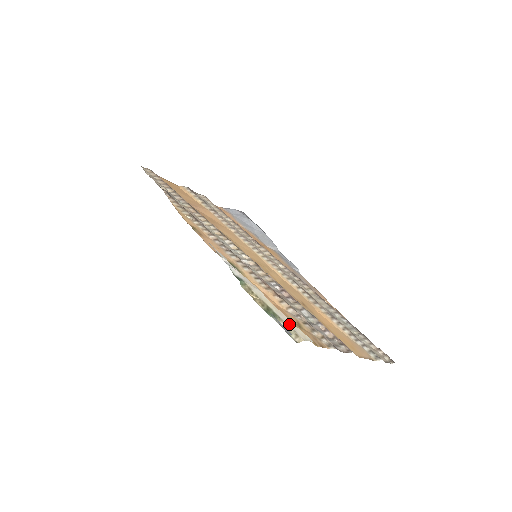
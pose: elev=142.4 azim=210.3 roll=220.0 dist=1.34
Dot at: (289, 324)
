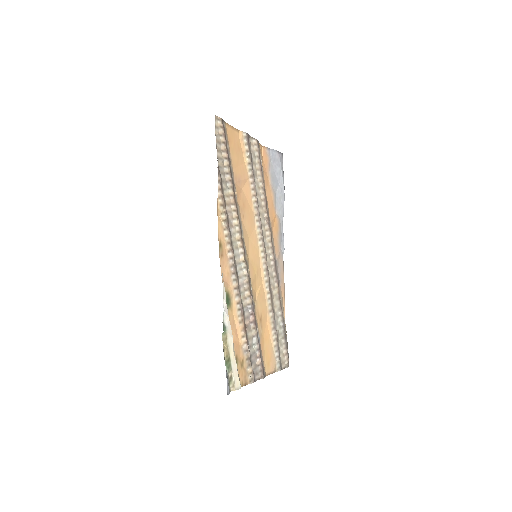
Dot at: (234, 374)
